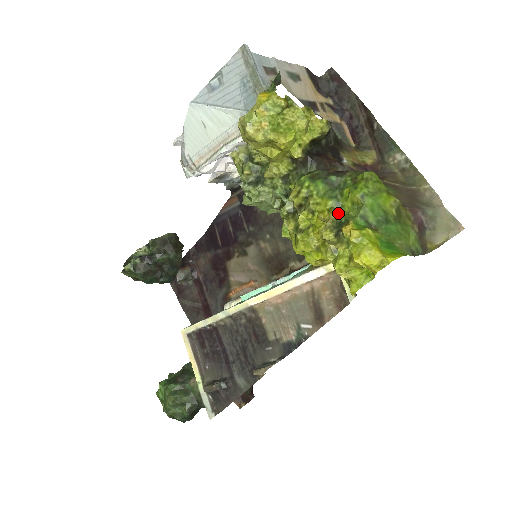
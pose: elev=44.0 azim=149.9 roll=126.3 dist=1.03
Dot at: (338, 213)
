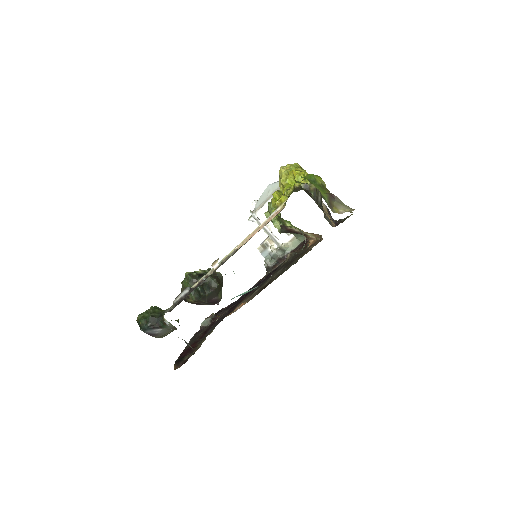
Dot at: occluded
